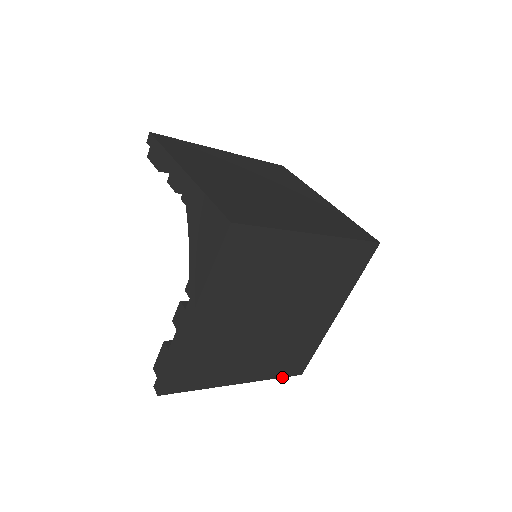
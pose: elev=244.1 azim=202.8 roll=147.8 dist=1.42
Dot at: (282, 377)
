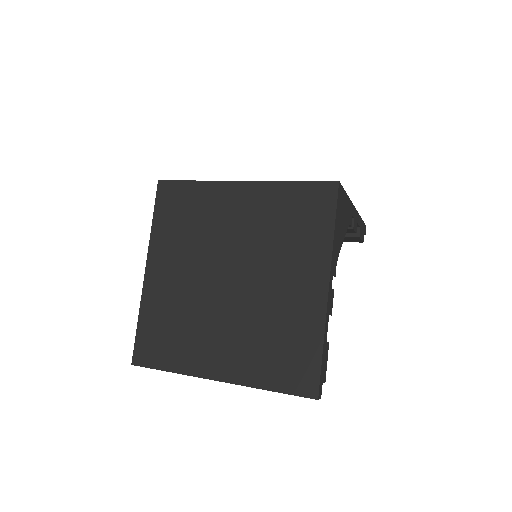
Dot at: (282, 392)
